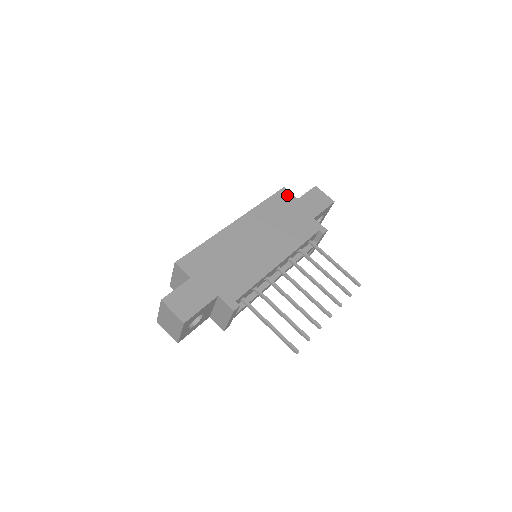
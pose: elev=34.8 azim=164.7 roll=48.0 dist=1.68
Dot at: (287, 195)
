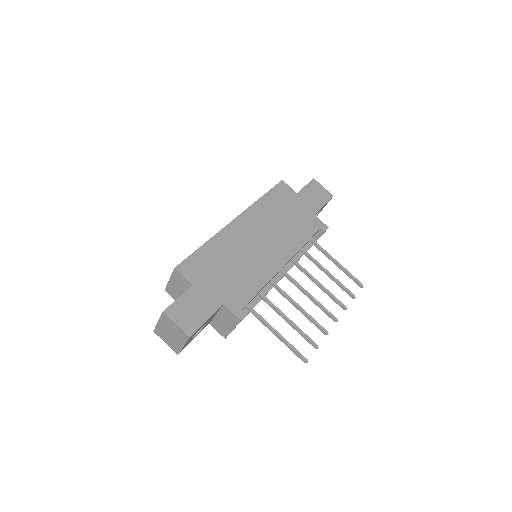
Dot at: (286, 189)
